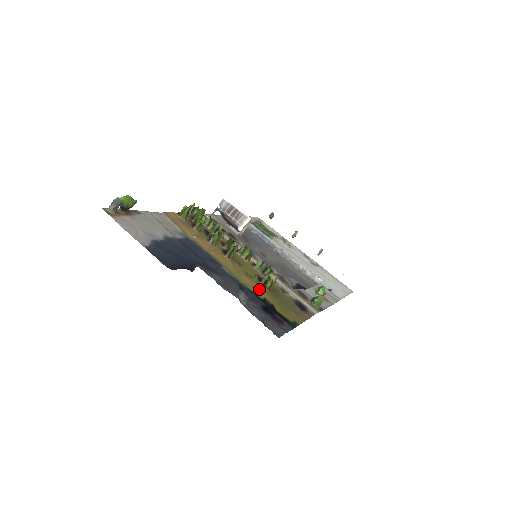
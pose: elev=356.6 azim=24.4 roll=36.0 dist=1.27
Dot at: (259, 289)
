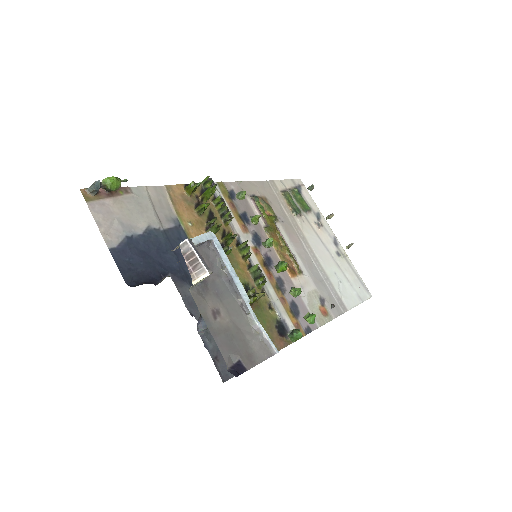
Dot at: occluded
